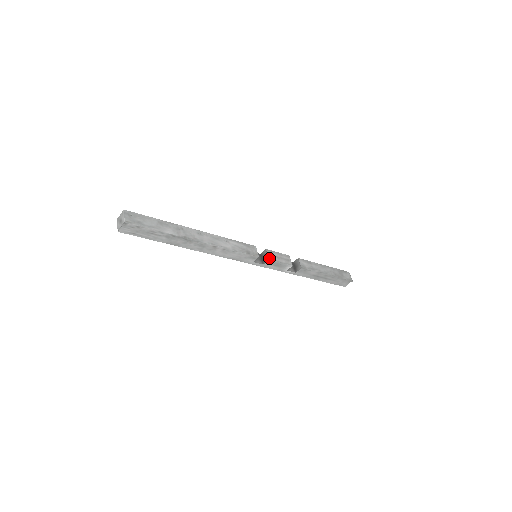
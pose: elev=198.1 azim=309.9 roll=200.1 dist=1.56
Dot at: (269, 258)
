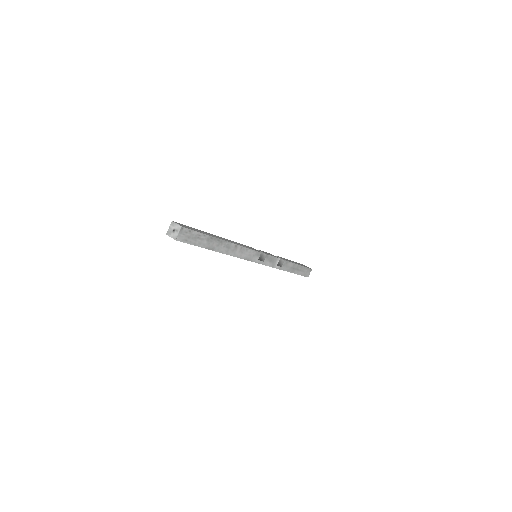
Dot at: (266, 254)
